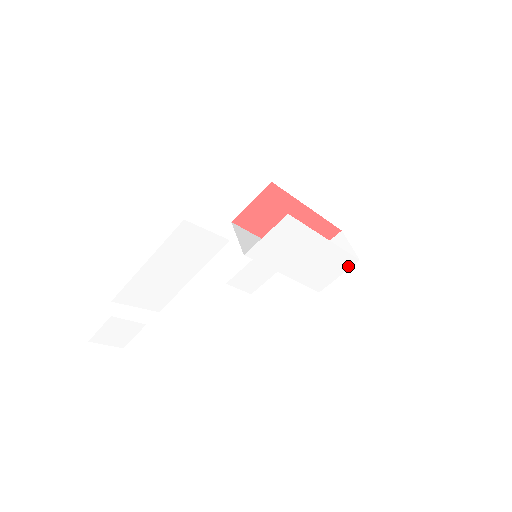
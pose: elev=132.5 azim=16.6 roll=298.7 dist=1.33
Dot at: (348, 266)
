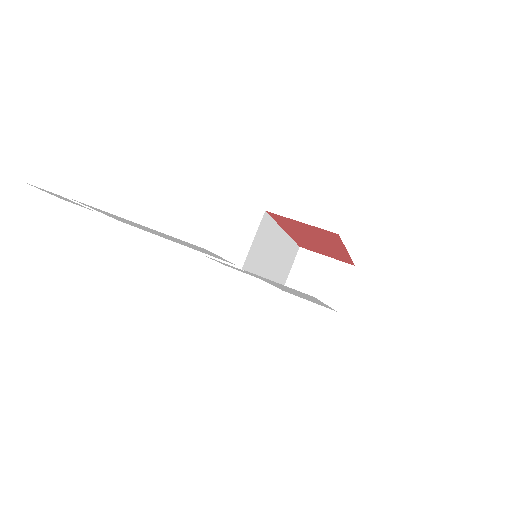
Dot at: (324, 306)
